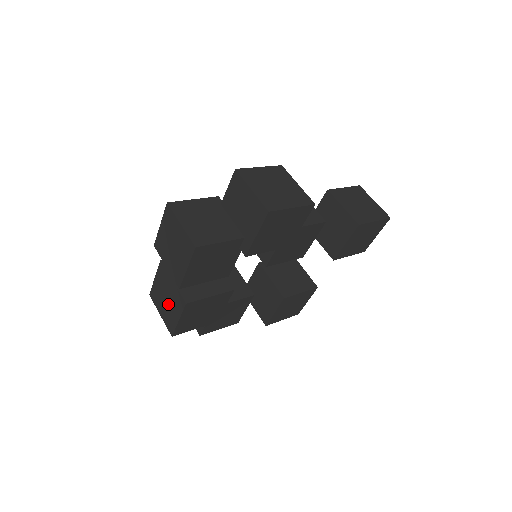
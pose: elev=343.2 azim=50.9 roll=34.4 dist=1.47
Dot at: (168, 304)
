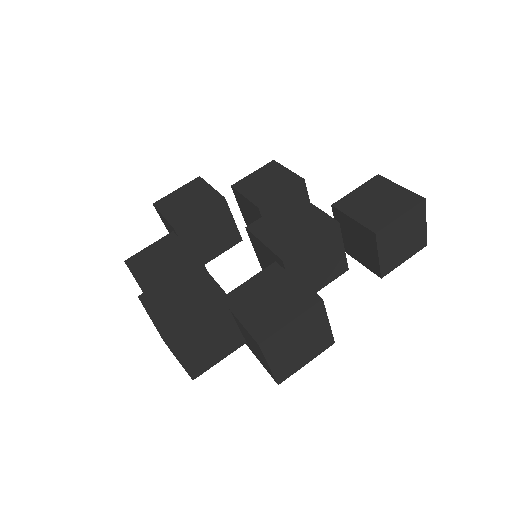
Dot at: occluded
